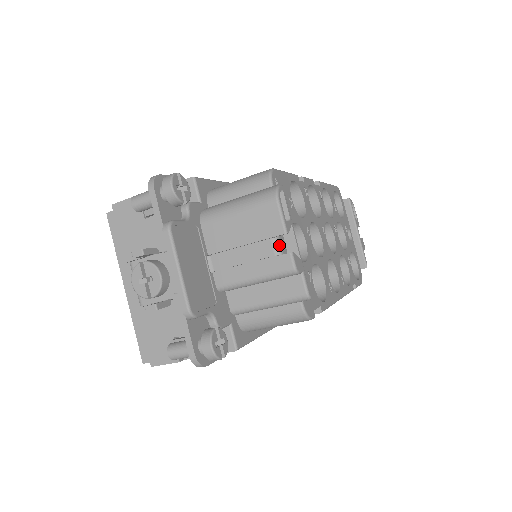
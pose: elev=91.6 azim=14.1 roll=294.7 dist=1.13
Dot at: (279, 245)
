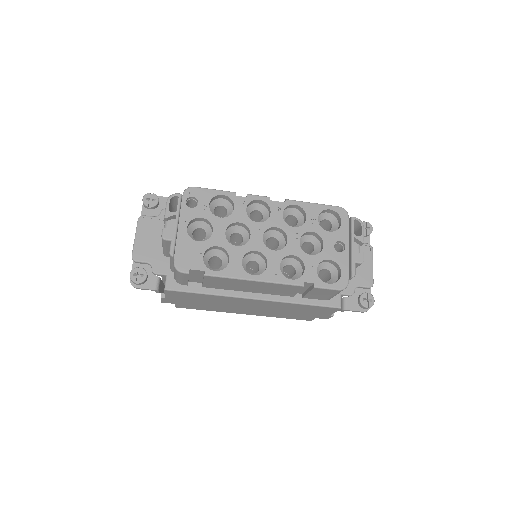
Dot at: (166, 225)
